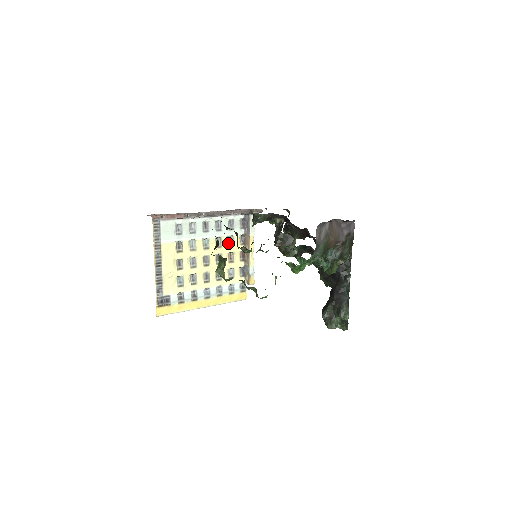
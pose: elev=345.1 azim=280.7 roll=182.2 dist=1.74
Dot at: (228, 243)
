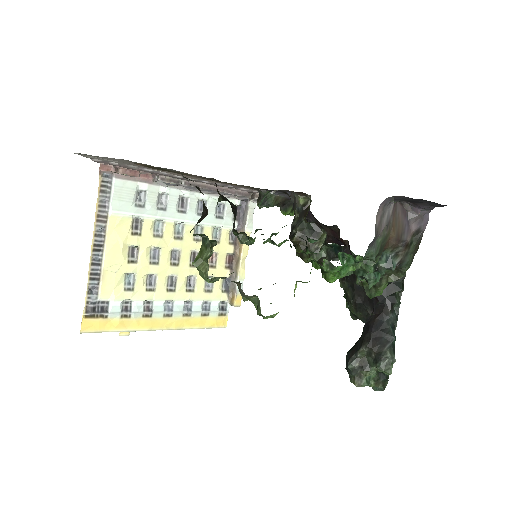
Dot at: (211, 237)
